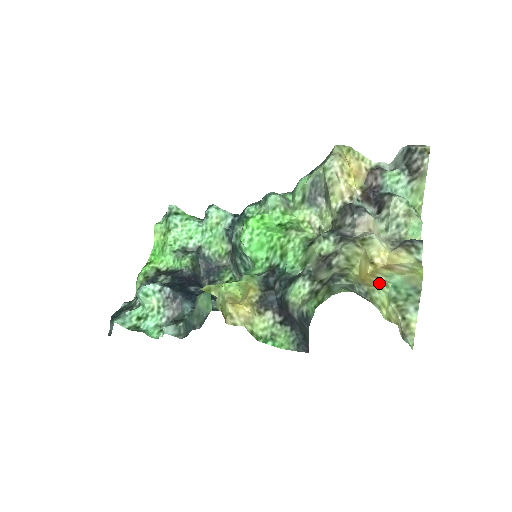
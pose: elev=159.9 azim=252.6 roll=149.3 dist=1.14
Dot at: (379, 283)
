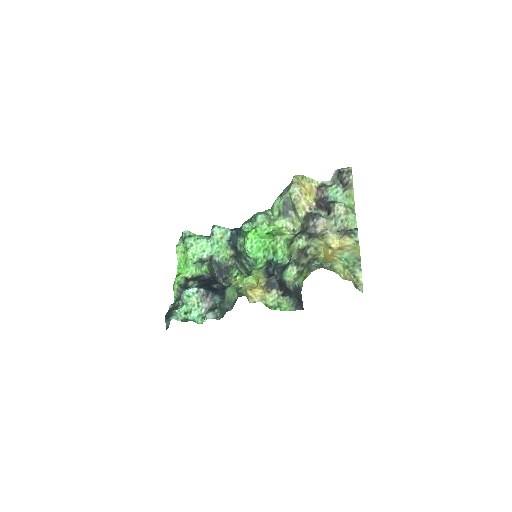
Dot at: (337, 259)
